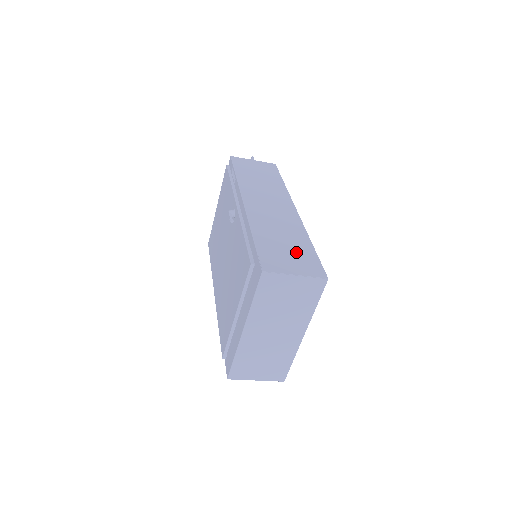
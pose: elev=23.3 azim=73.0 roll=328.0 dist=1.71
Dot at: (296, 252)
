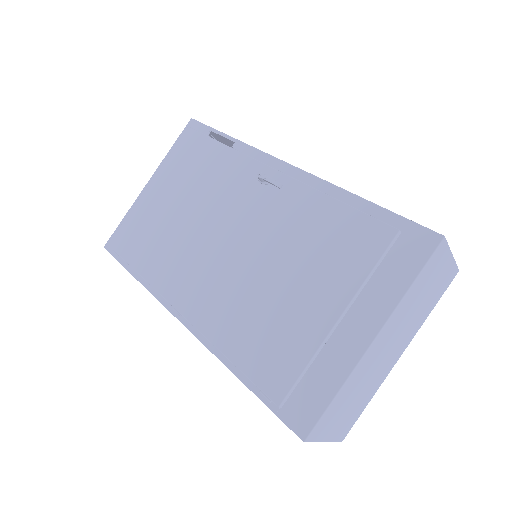
Dot at: occluded
